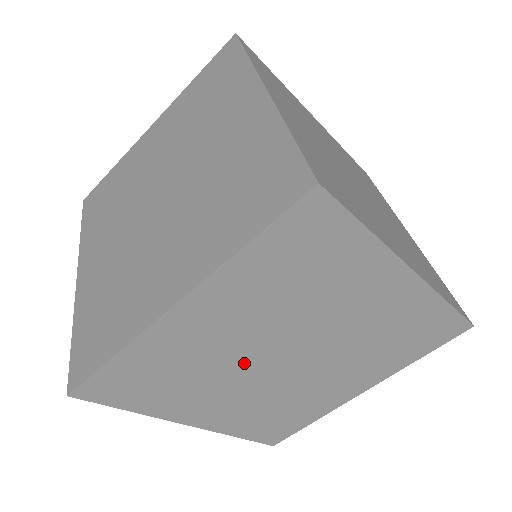
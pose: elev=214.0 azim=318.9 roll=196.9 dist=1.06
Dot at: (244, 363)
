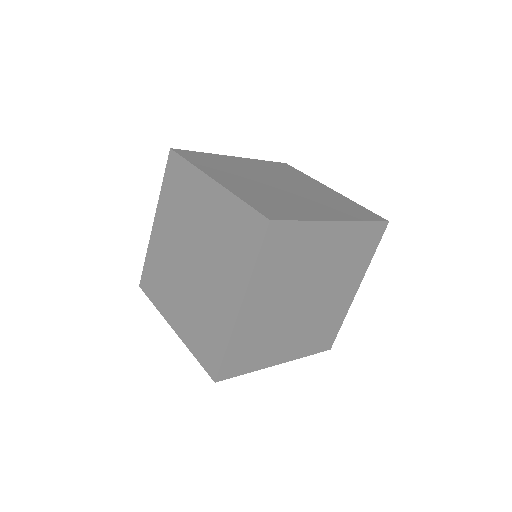
Dot at: (302, 282)
